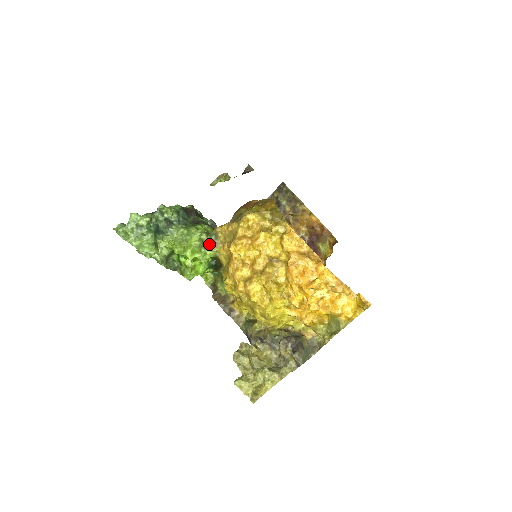
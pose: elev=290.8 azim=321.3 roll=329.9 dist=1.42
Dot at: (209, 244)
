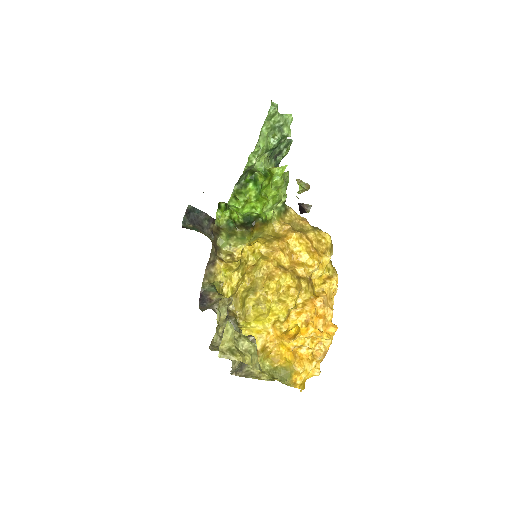
Dot at: (276, 207)
